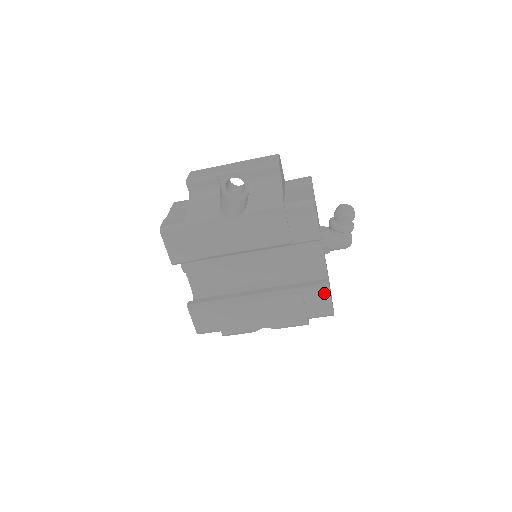
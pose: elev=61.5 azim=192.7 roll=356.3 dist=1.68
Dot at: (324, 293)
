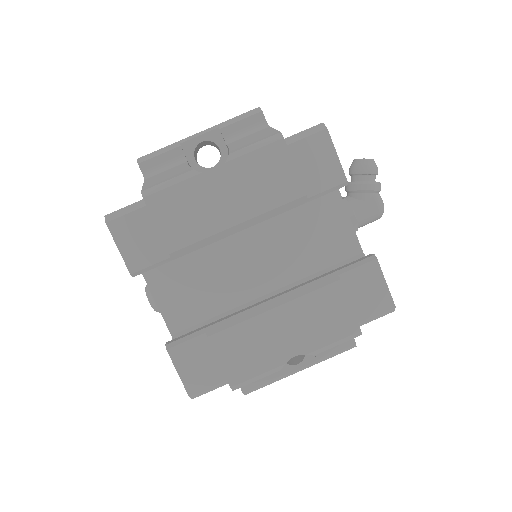
Dot at: (372, 272)
